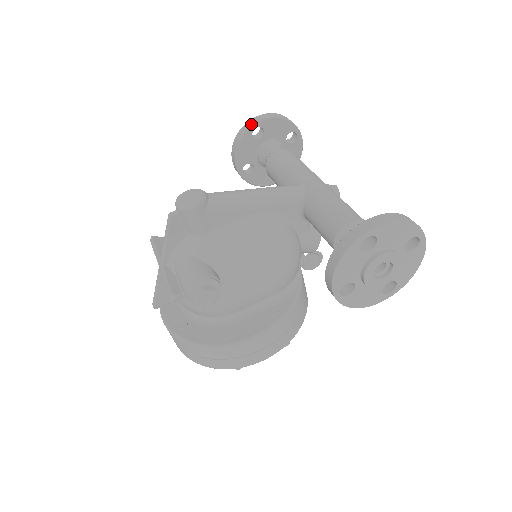
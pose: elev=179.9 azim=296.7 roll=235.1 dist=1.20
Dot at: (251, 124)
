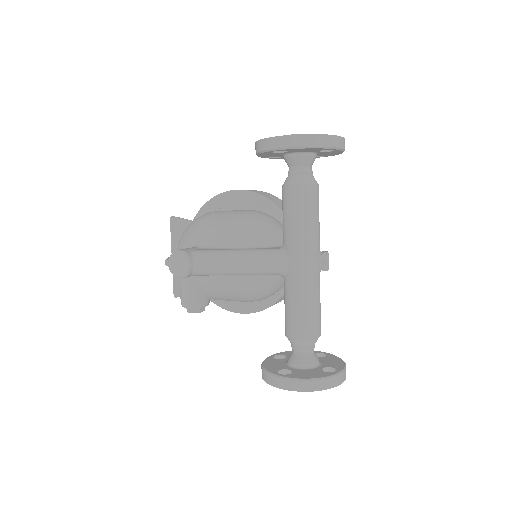
Dot at: (270, 148)
